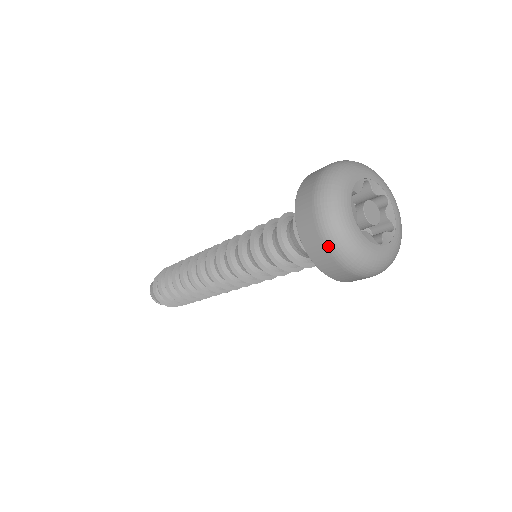
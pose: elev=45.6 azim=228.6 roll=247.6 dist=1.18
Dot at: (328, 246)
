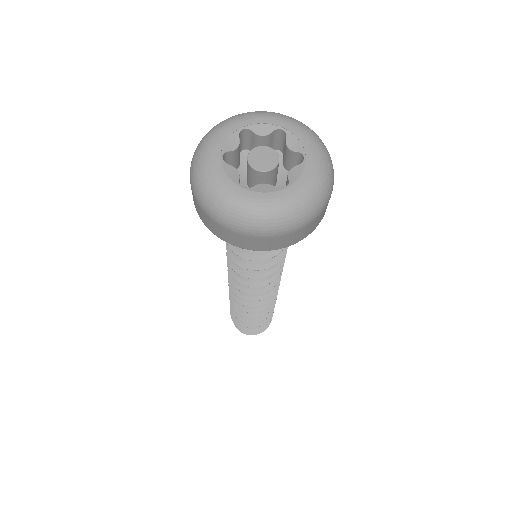
Dot at: (224, 225)
